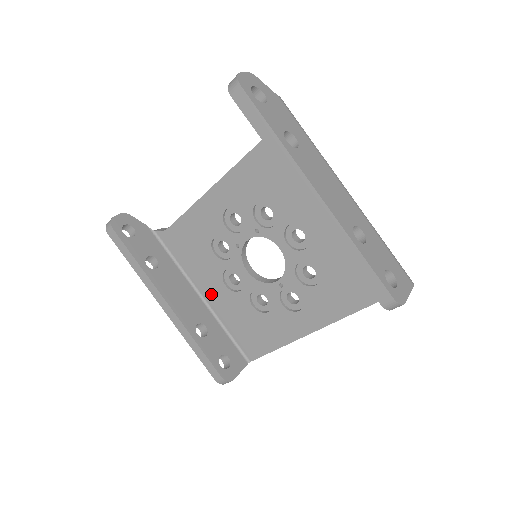
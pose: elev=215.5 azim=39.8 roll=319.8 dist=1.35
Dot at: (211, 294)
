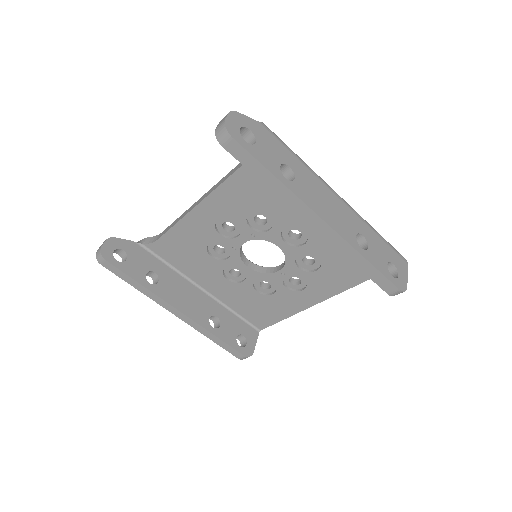
Dot at: (213, 287)
